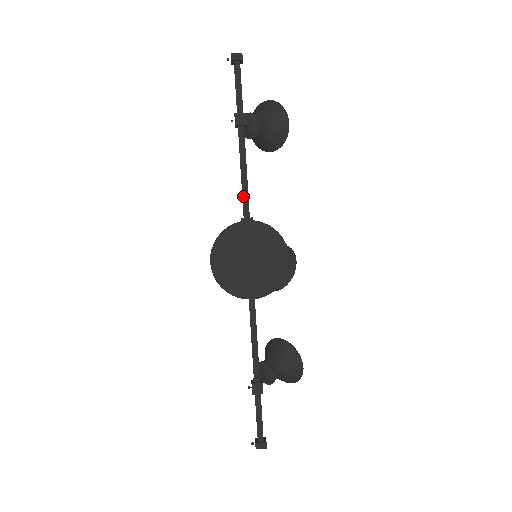
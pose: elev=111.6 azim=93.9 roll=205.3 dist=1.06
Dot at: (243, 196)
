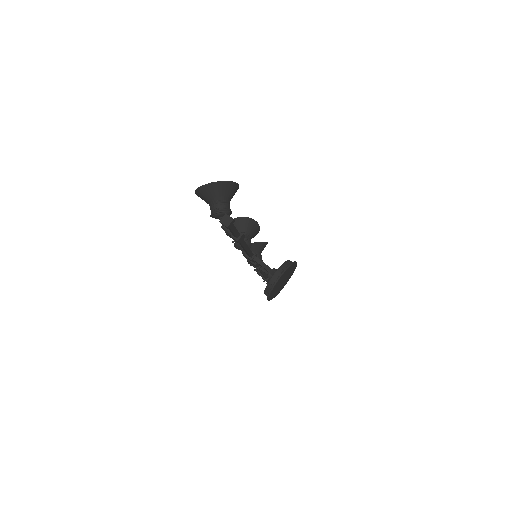
Dot at: (249, 254)
